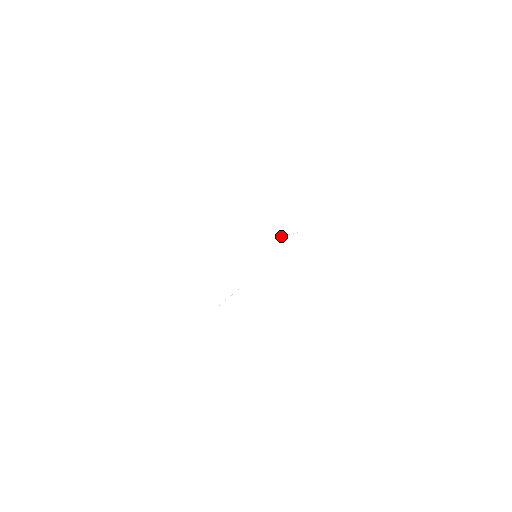
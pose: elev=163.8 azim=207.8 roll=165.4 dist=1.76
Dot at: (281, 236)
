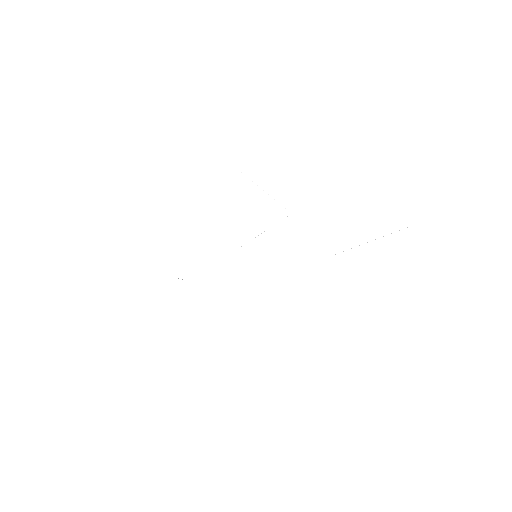
Dot at: (264, 231)
